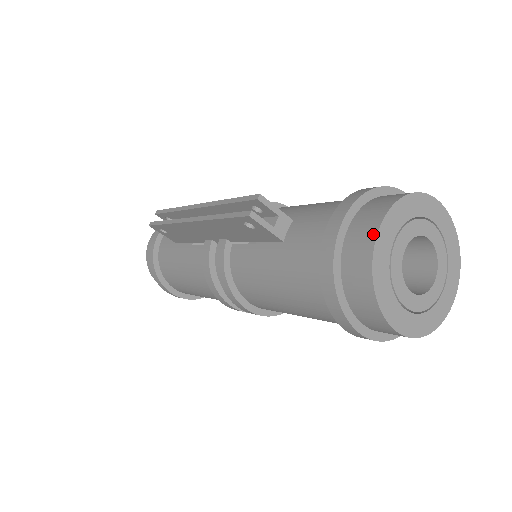
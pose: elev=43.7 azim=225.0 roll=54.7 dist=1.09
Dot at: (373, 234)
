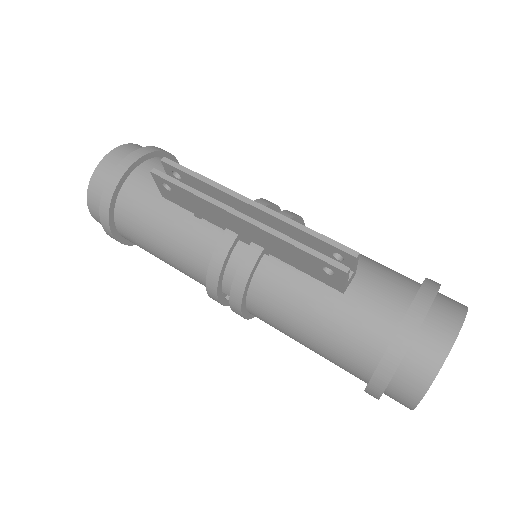
Dot at: (449, 343)
